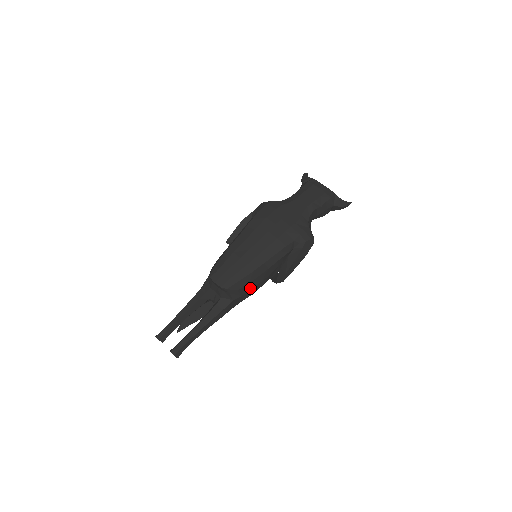
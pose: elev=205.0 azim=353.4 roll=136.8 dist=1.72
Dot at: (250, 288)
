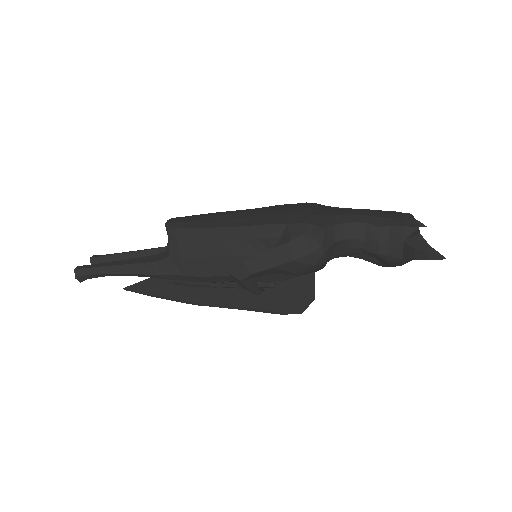
Dot at: (195, 254)
